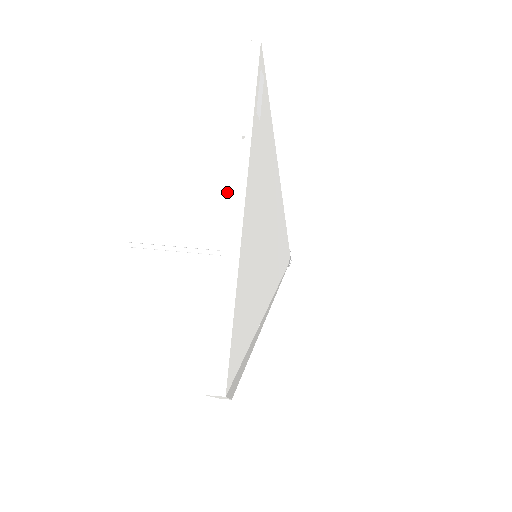
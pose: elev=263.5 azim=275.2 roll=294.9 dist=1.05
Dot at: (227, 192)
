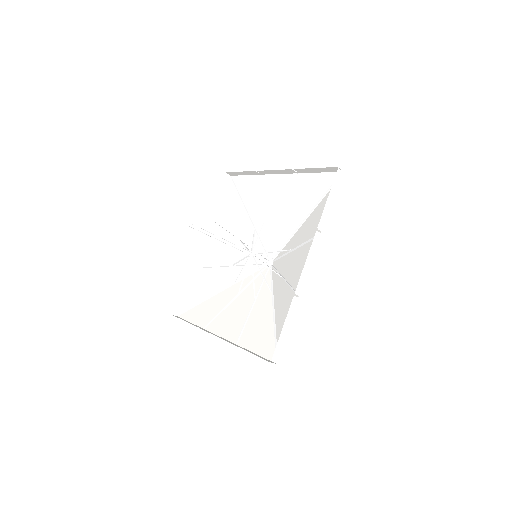
Dot at: (306, 262)
